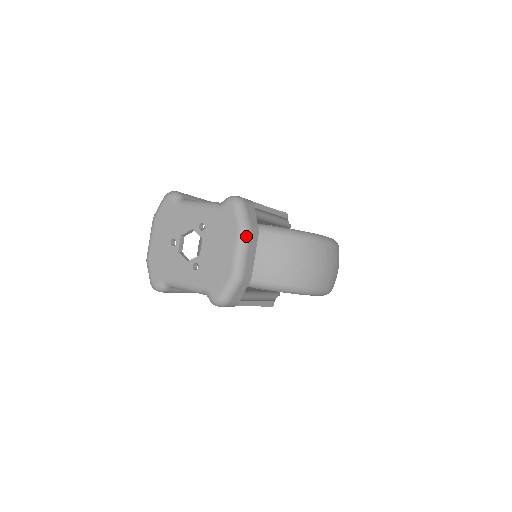
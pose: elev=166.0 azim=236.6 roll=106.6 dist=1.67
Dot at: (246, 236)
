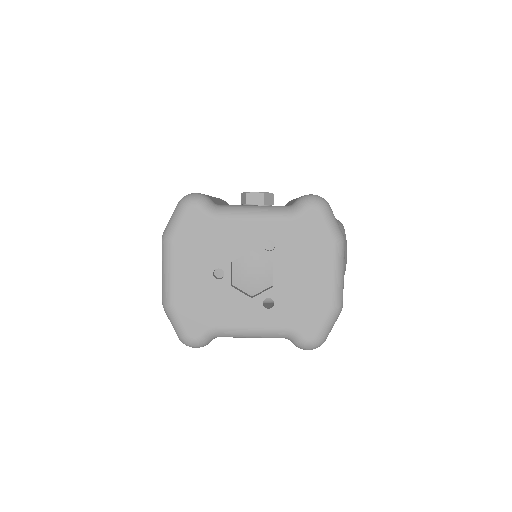
Dot at: (343, 251)
